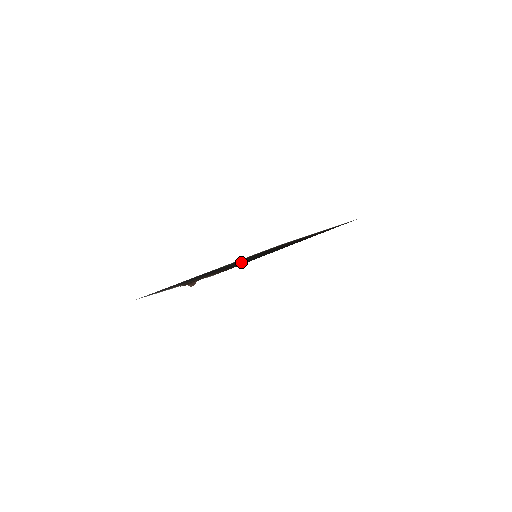
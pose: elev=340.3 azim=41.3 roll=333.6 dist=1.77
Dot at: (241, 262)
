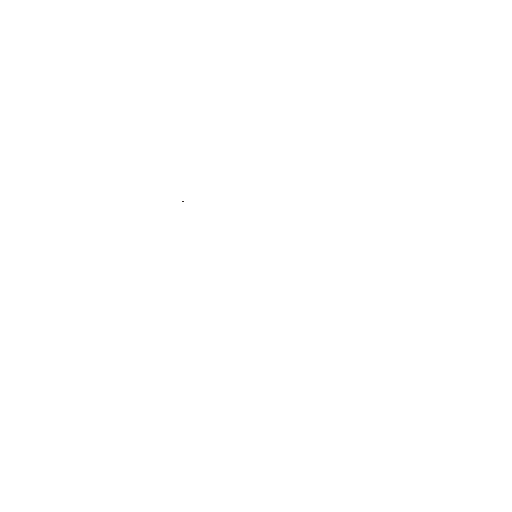
Dot at: occluded
